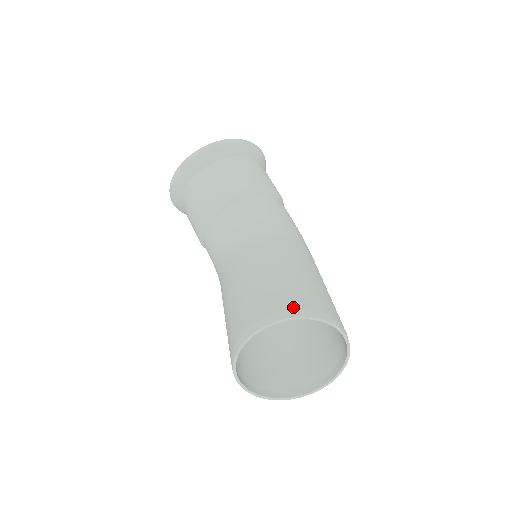
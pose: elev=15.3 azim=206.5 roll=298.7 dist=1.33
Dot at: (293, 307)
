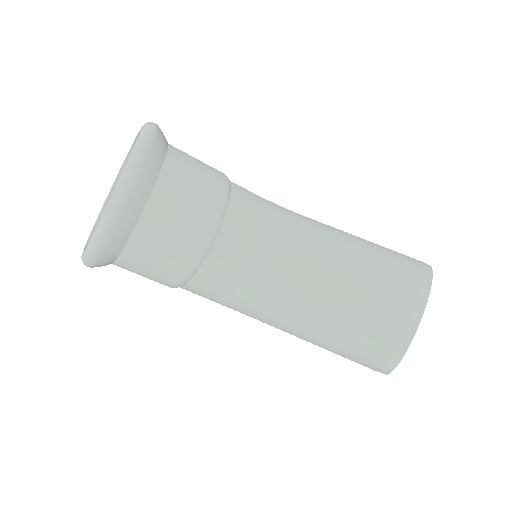
Dot at: (419, 276)
